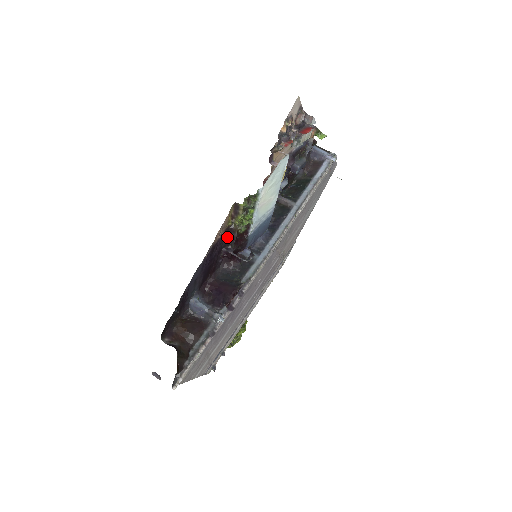
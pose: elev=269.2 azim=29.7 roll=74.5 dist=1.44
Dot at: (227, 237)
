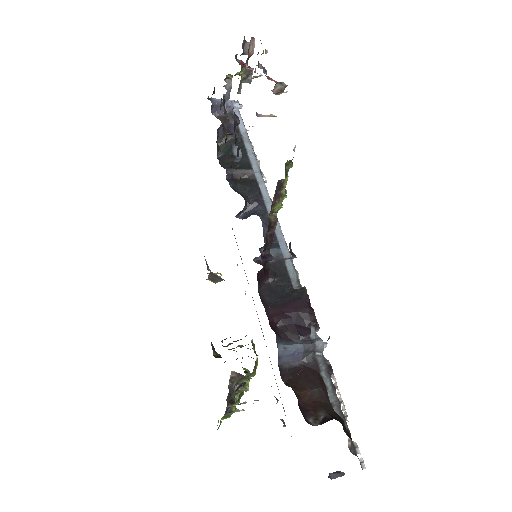
Dot at: (265, 240)
